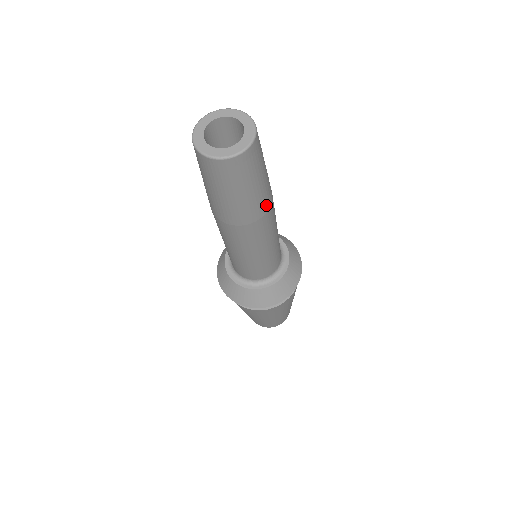
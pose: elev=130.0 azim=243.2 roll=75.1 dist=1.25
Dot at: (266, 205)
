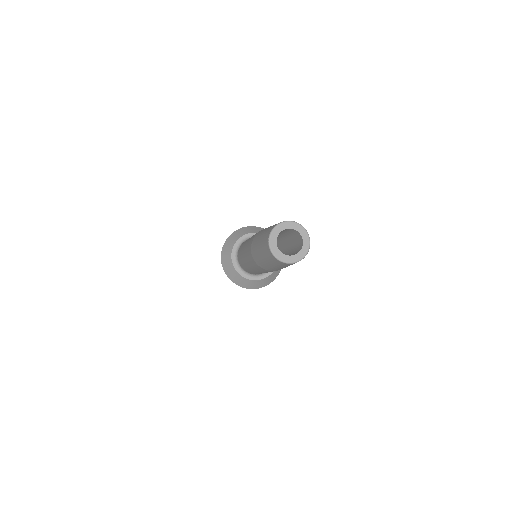
Dot at: occluded
